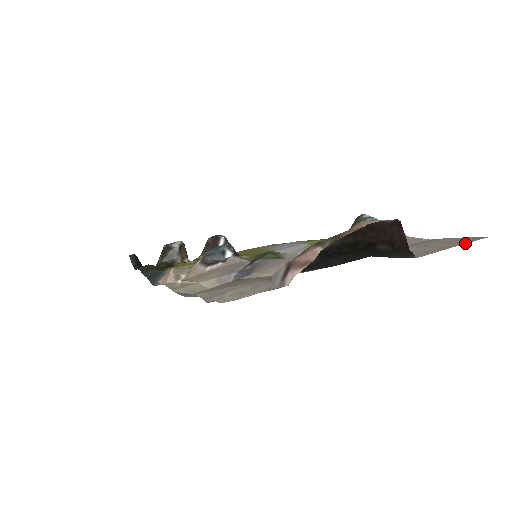
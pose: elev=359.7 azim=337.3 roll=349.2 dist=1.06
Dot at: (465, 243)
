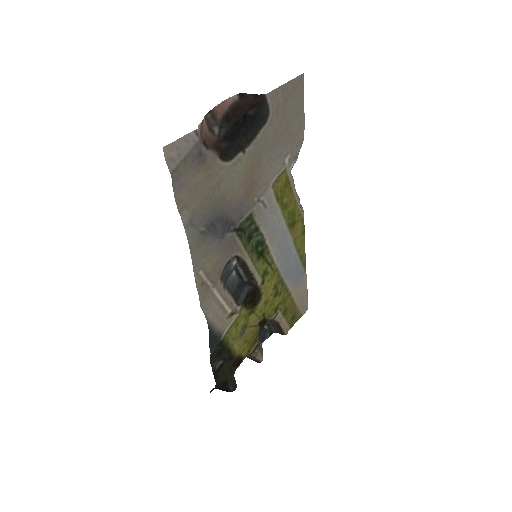
Dot at: (291, 81)
